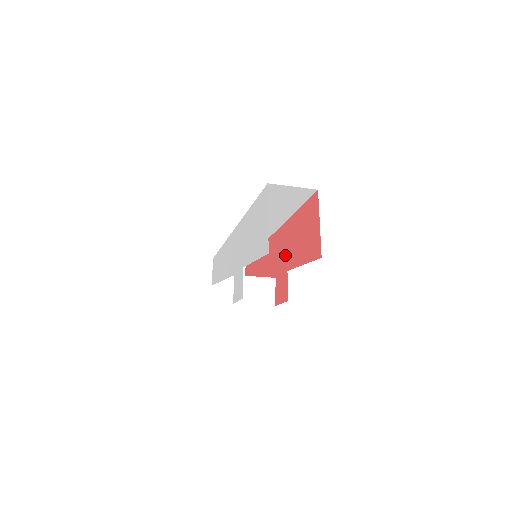
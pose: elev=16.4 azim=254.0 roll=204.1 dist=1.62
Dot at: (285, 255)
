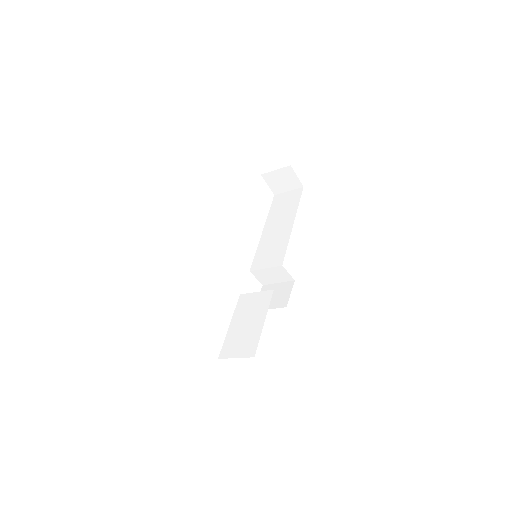
Dot at: occluded
